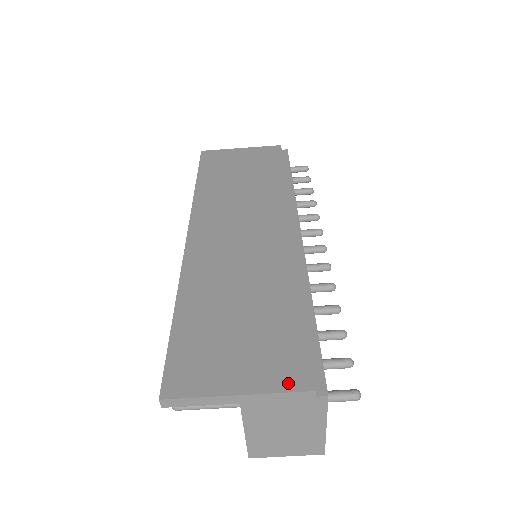
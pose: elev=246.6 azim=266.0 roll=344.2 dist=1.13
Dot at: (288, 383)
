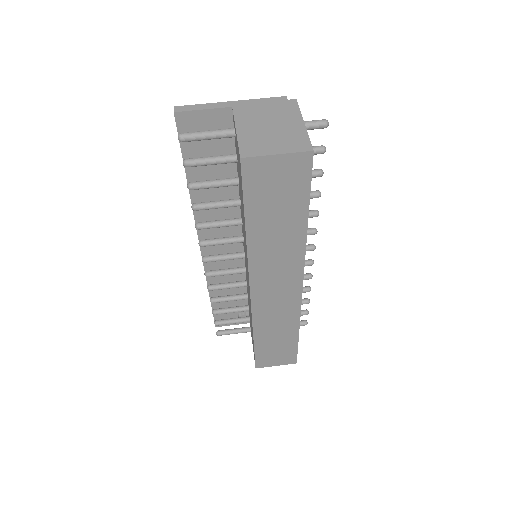
Dot at: occluded
